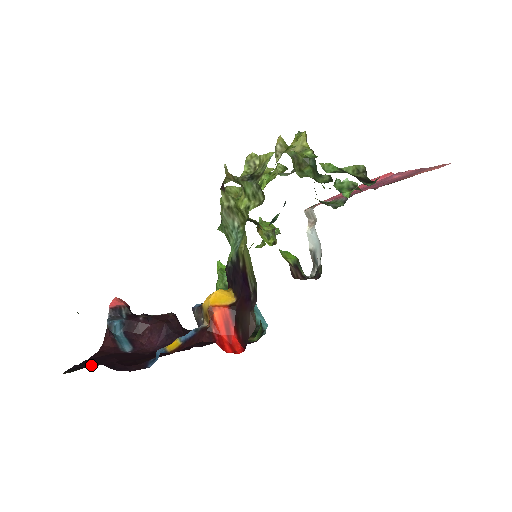
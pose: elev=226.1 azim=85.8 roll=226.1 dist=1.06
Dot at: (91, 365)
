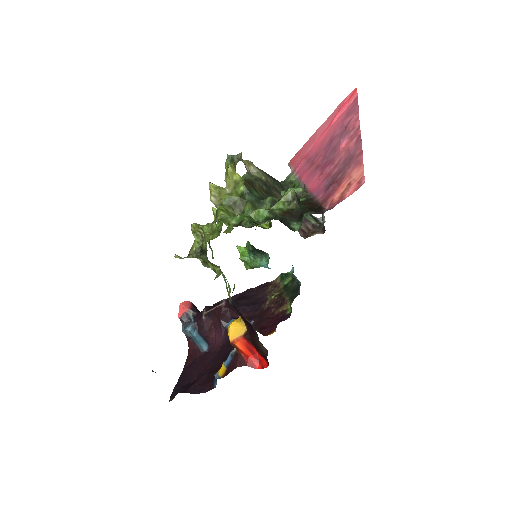
Dot at: (184, 384)
